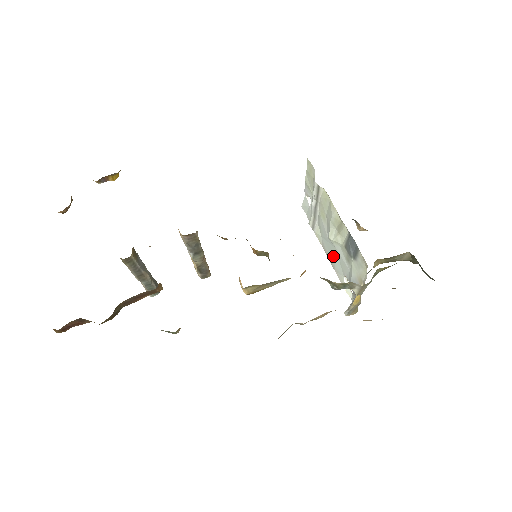
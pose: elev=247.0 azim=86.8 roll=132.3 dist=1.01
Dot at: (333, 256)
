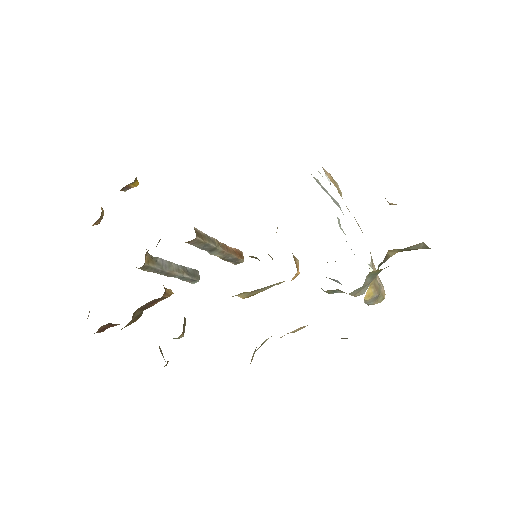
Dot at: occluded
